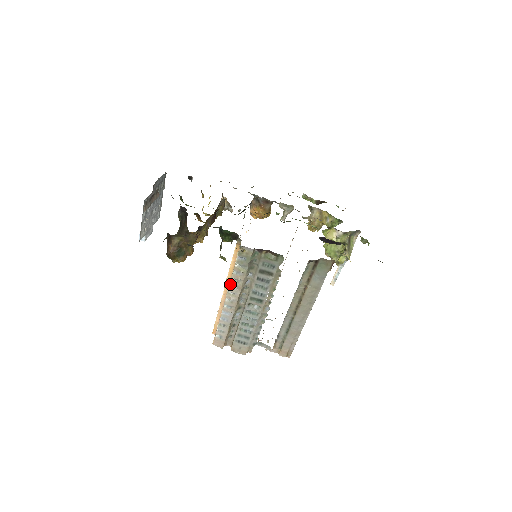
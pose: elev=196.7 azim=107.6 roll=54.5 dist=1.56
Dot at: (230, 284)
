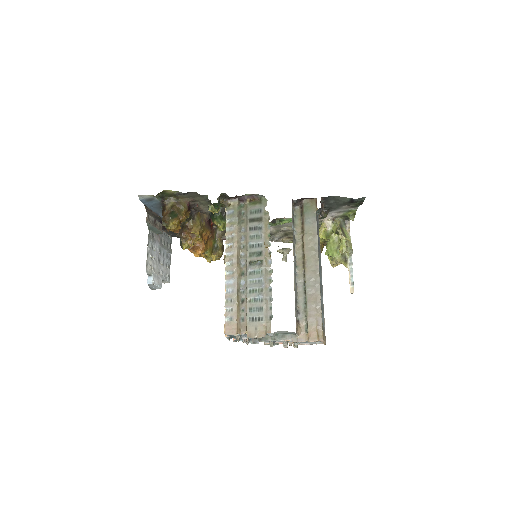
Dot at: (226, 245)
